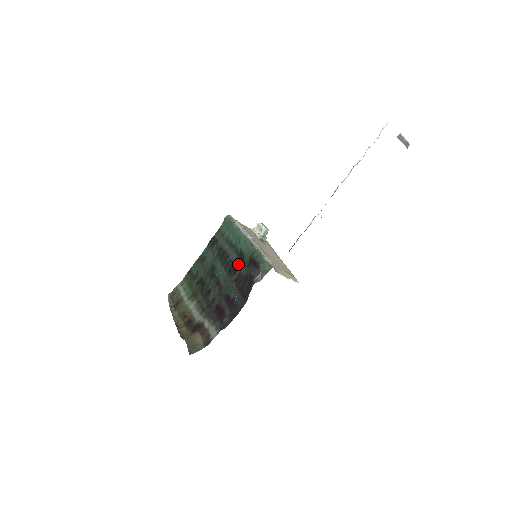
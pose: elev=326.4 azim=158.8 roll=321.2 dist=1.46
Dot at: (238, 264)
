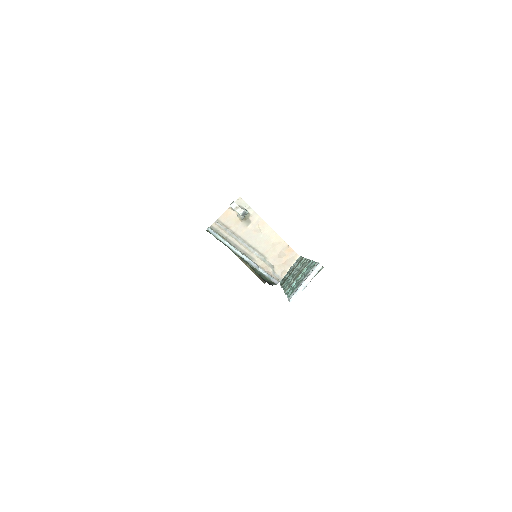
Dot at: occluded
